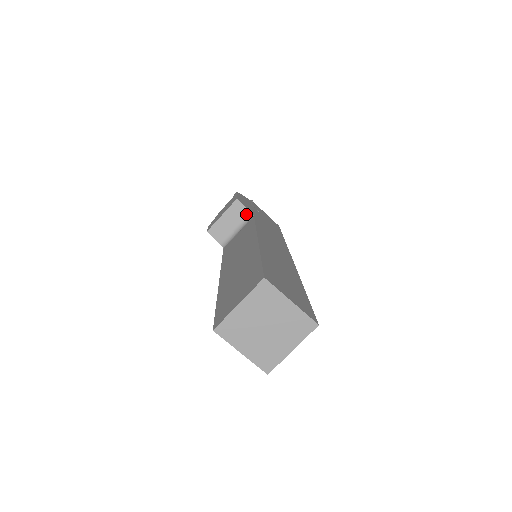
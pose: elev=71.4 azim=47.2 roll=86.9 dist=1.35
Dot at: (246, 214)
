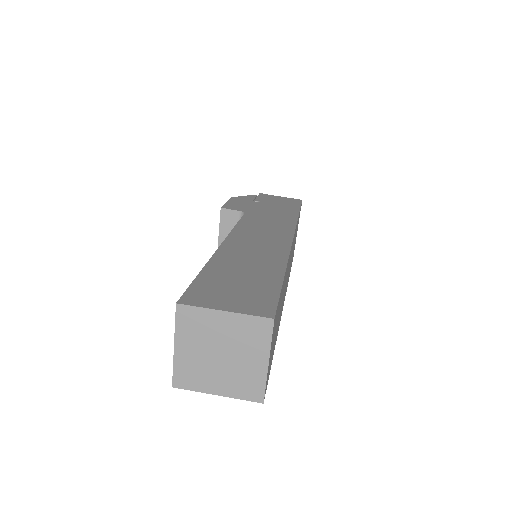
Dot at: (238, 216)
